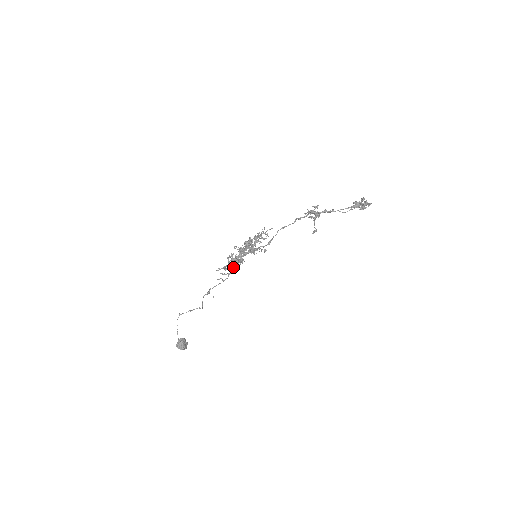
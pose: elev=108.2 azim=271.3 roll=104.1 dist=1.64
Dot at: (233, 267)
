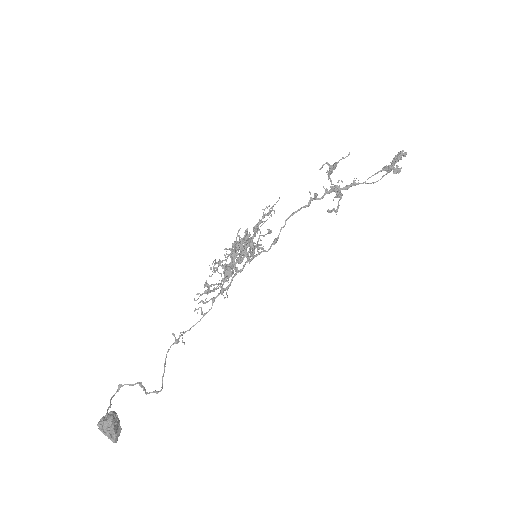
Dot at: (221, 291)
